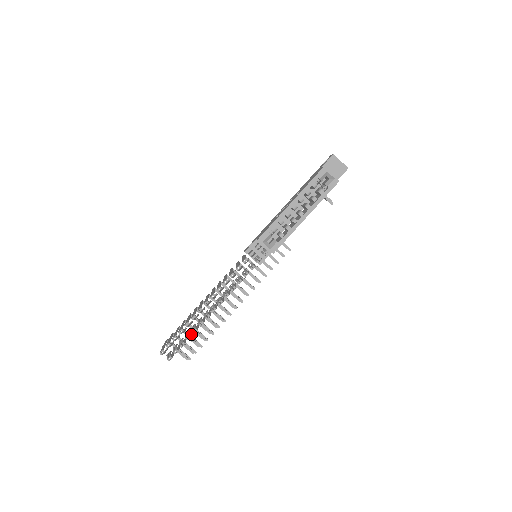
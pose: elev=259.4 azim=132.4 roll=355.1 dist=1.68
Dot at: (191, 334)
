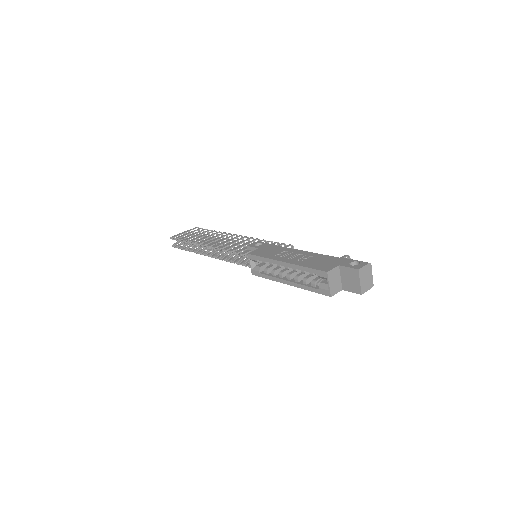
Dot at: occluded
